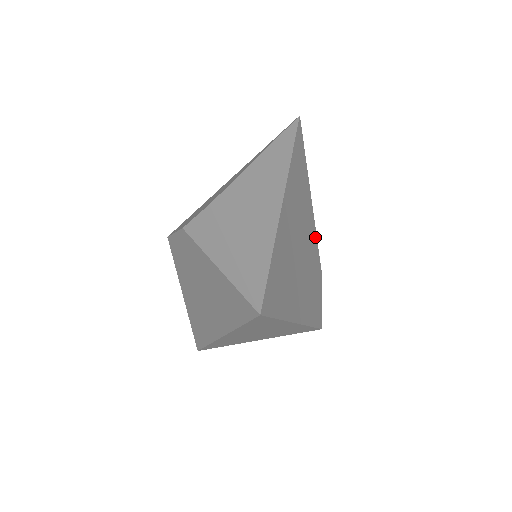
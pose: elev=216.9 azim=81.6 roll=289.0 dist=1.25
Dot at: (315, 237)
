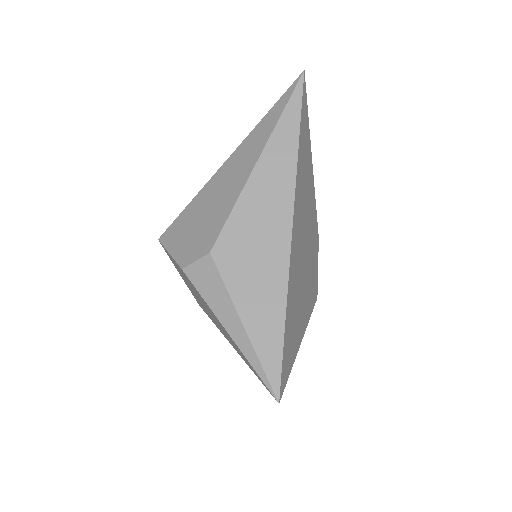
Dot at: (315, 211)
